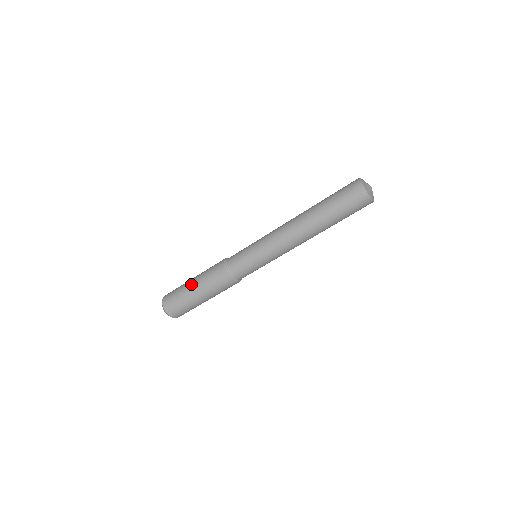
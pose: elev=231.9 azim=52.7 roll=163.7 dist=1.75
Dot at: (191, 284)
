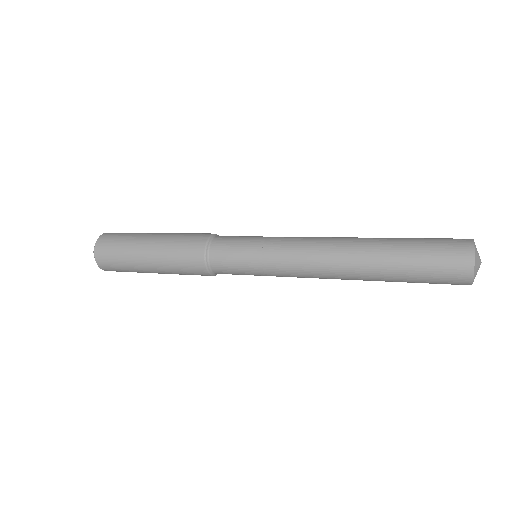
Dot at: (145, 260)
